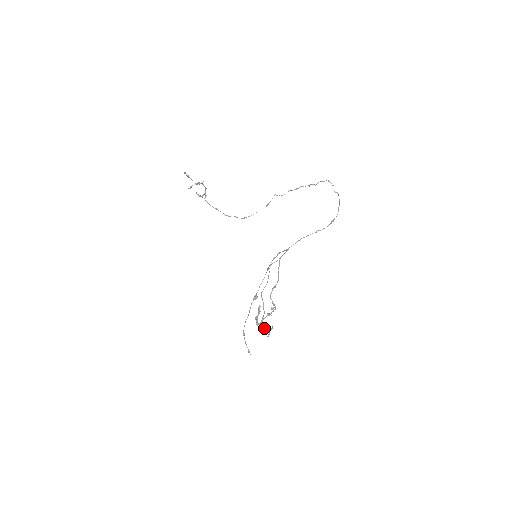
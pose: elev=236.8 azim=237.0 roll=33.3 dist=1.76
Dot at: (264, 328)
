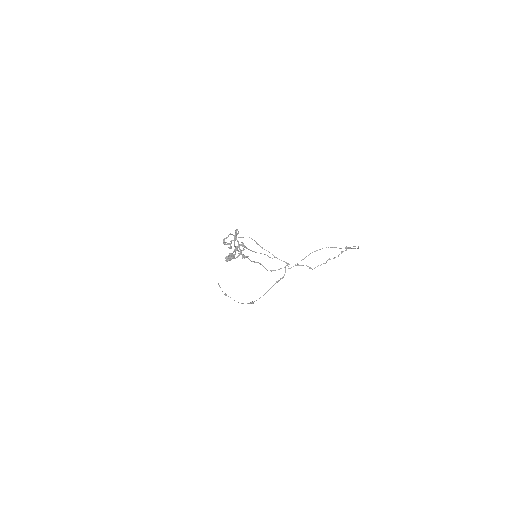
Dot at: (224, 244)
